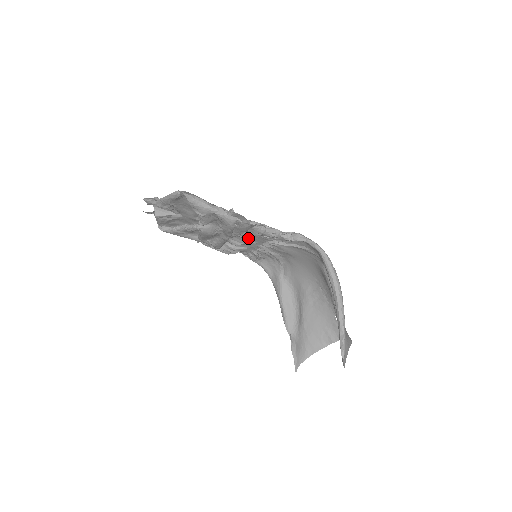
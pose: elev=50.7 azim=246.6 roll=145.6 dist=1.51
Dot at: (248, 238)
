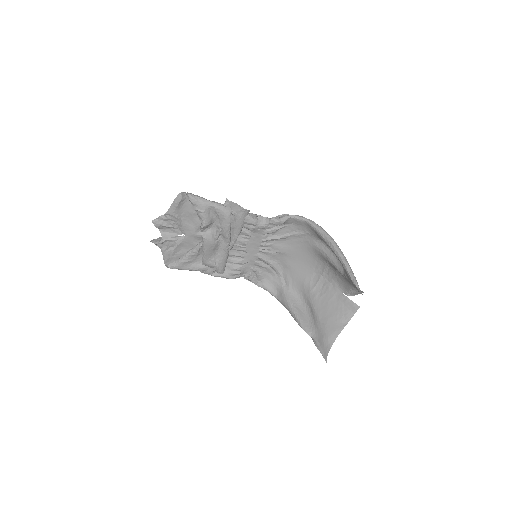
Dot at: (245, 246)
